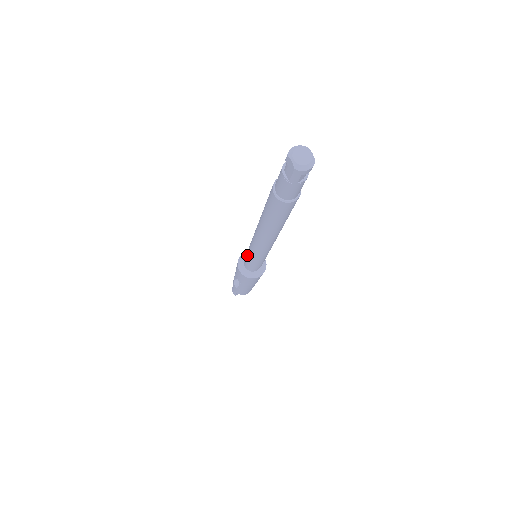
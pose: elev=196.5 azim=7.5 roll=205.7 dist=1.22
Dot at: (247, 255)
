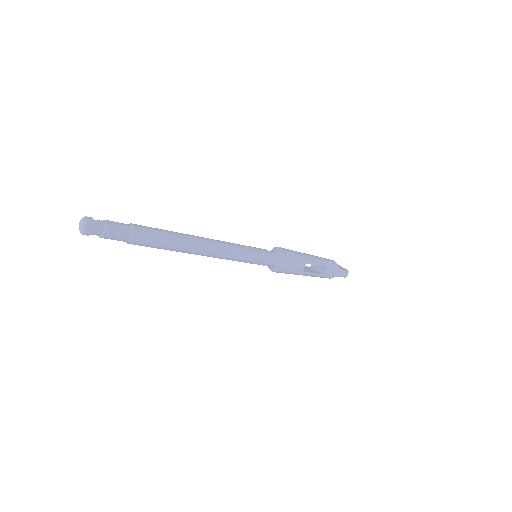
Dot at: occluded
